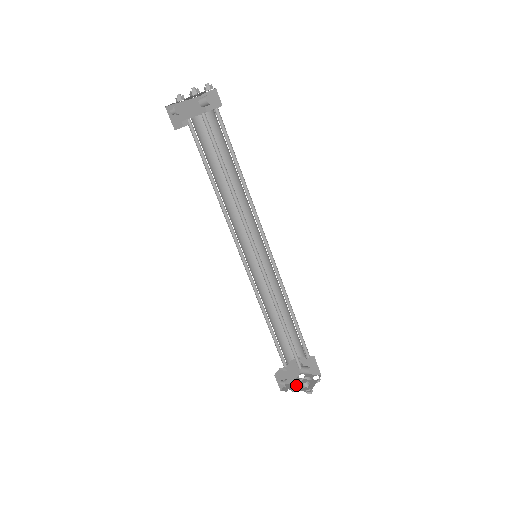
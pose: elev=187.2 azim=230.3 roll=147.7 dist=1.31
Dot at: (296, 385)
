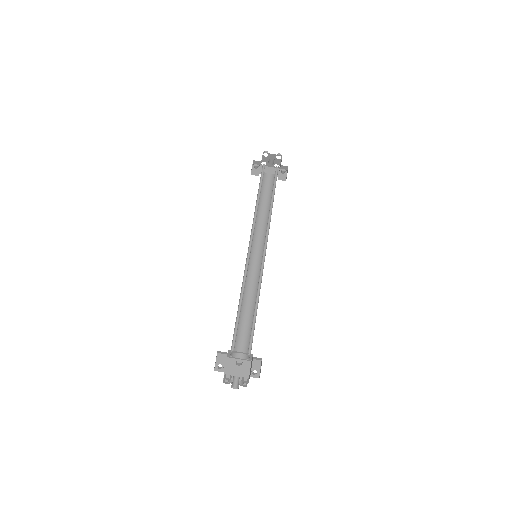
Dot at: occluded
